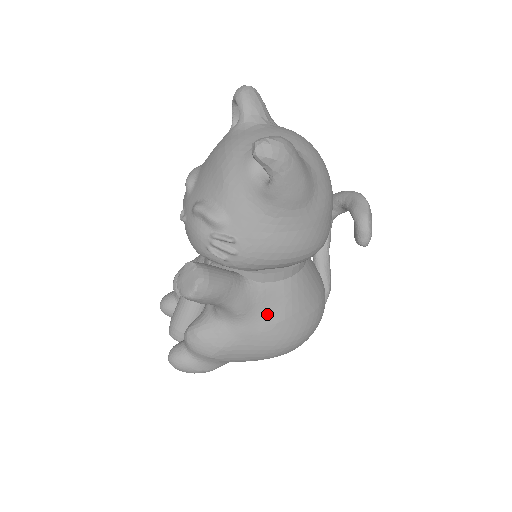
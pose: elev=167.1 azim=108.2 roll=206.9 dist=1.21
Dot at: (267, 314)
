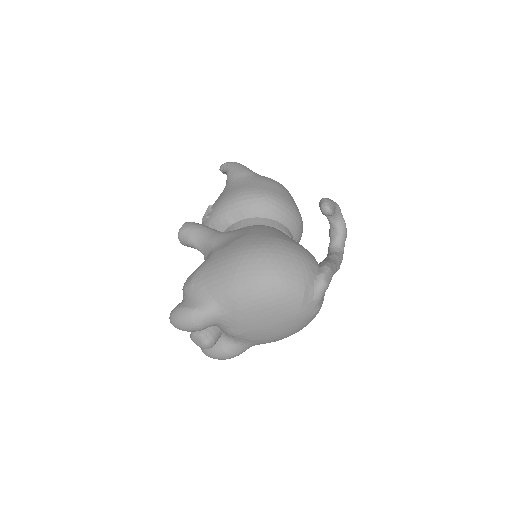
Dot at: (232, 239)
